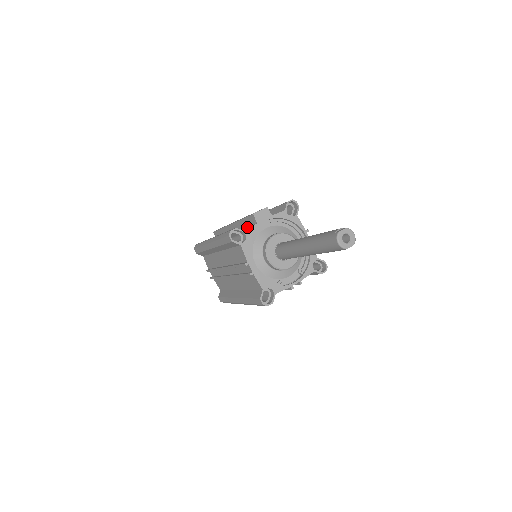
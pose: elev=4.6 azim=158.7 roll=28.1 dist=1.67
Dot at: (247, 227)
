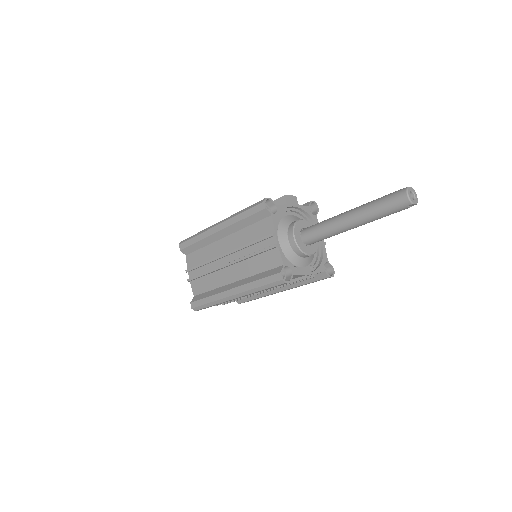
Dot at: occluded
